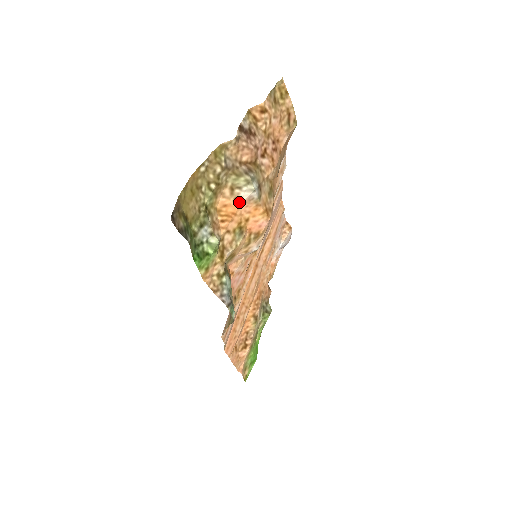
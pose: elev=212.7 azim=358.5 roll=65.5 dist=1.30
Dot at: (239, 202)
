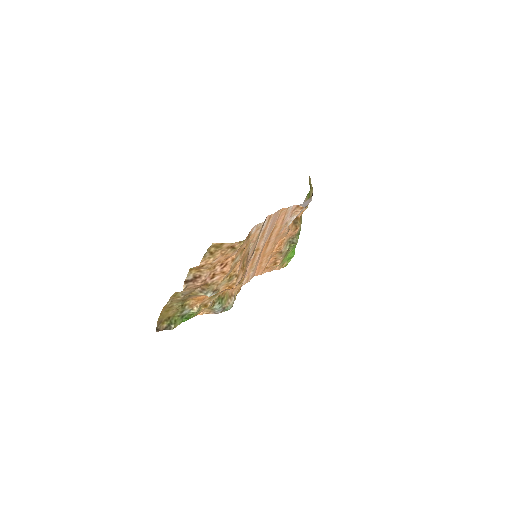
Dot at: (204, 295)
